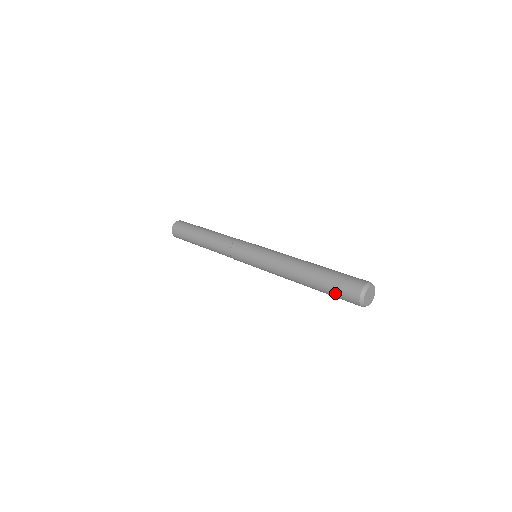
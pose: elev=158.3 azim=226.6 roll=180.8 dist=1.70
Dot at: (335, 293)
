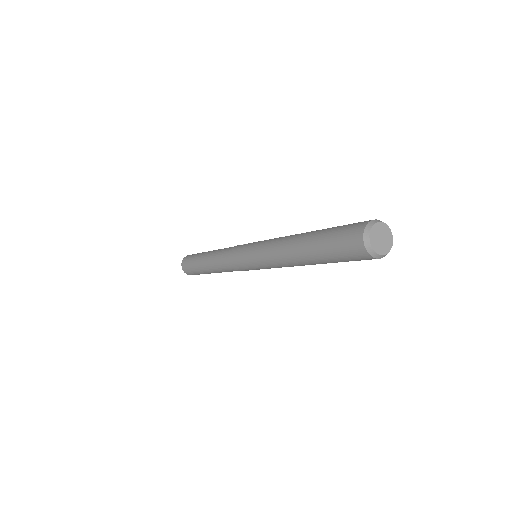
Dot at: (335, 251)
